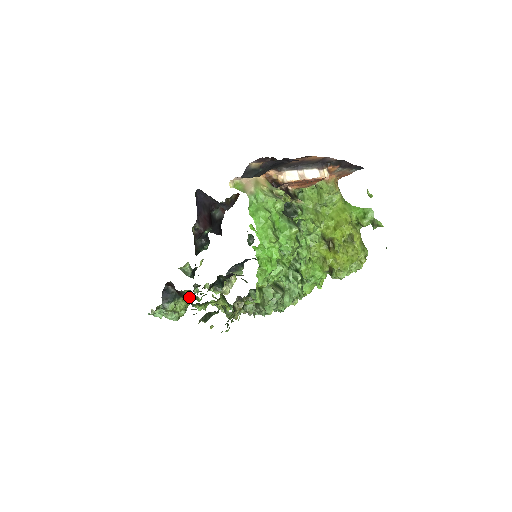
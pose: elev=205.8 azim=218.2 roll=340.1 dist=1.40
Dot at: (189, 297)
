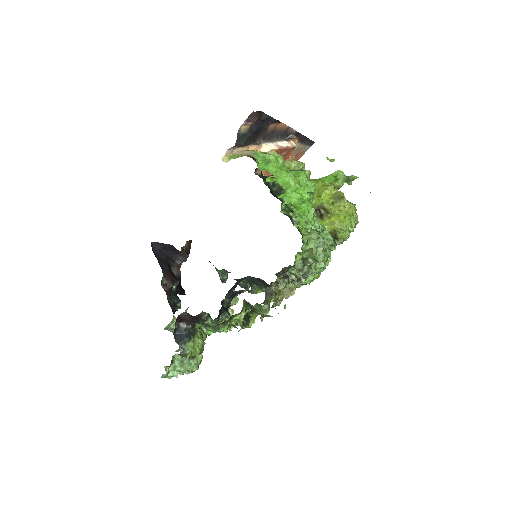
Dot at: (202, 334)
